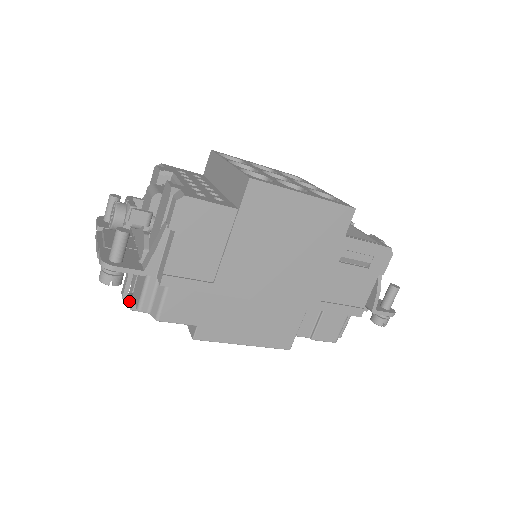
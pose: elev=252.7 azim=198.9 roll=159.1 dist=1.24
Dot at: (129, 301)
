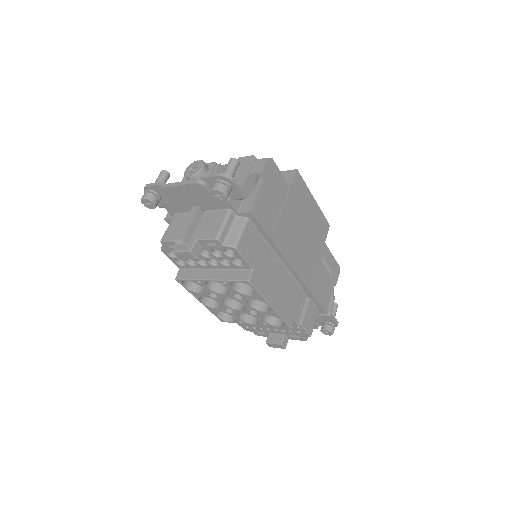
Dot at: (187, 246)
